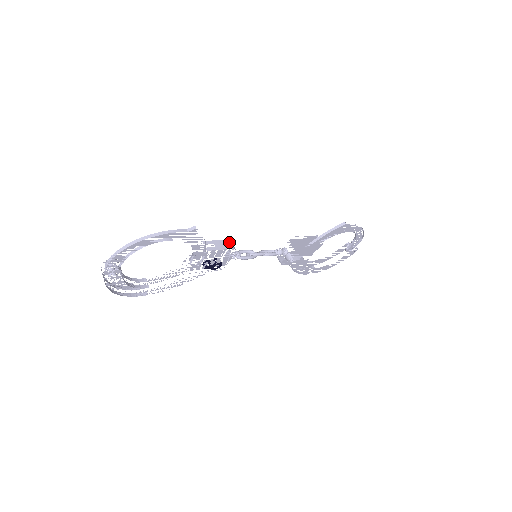
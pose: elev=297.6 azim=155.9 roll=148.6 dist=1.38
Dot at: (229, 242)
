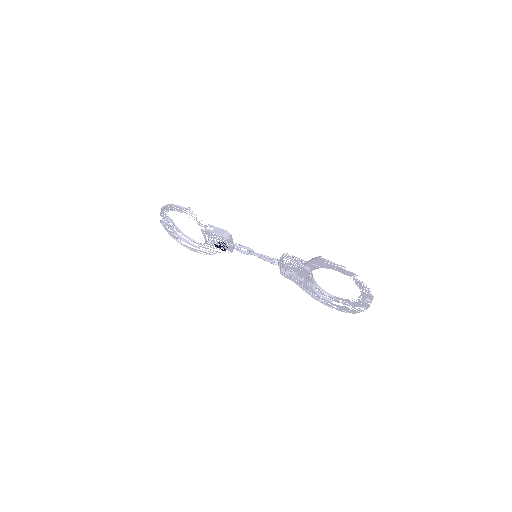
Dot at: (225, 232)
